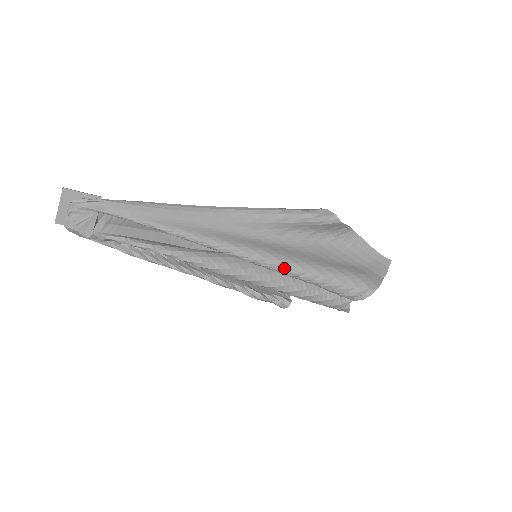
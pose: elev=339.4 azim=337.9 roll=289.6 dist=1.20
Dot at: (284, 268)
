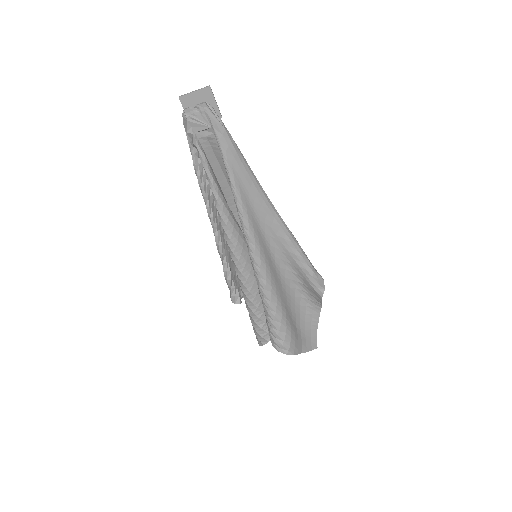
Dot at: (263, 283)
